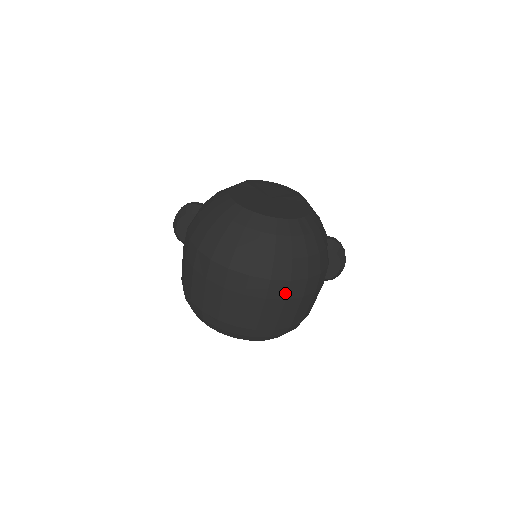
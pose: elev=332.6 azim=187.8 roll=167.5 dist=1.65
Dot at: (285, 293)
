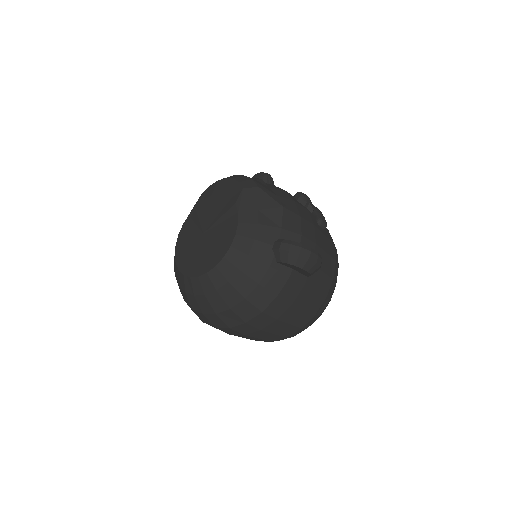
Dot at: (254, 328)
